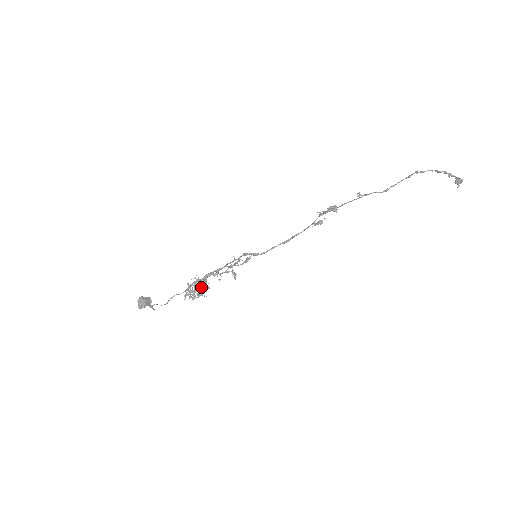
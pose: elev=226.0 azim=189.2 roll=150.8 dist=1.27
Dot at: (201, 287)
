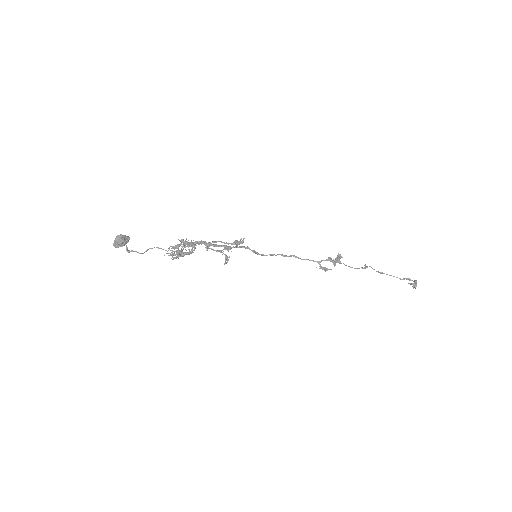
Dot at: (189, 254)
